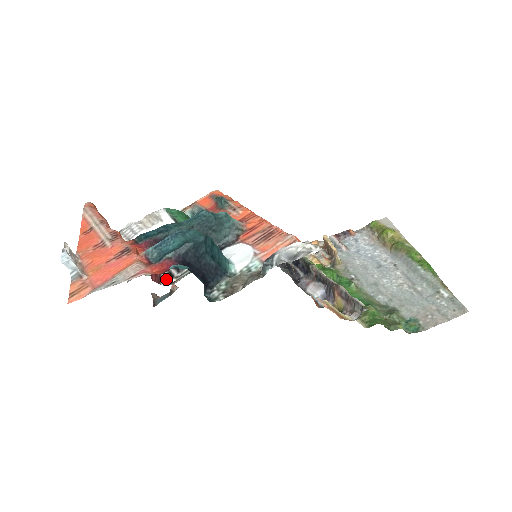
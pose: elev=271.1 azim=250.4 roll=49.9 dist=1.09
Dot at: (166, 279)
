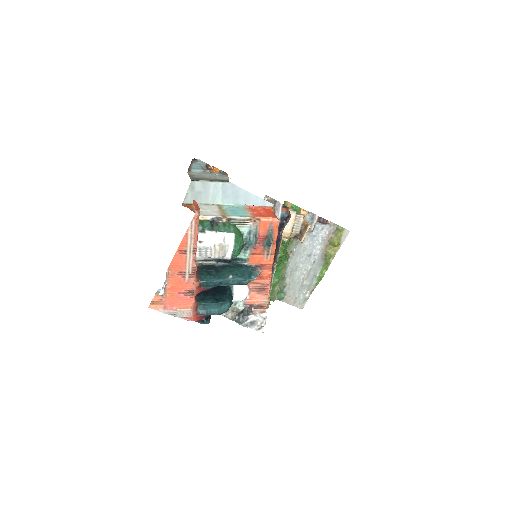
Dot at: occluded
